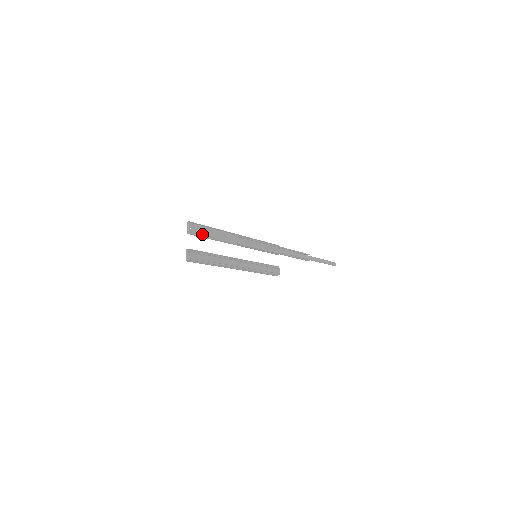
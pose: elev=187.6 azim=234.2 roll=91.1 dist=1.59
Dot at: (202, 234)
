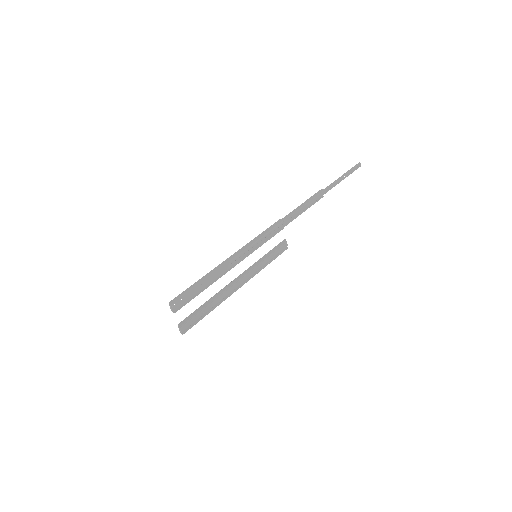
Dot at: (189, 297)
